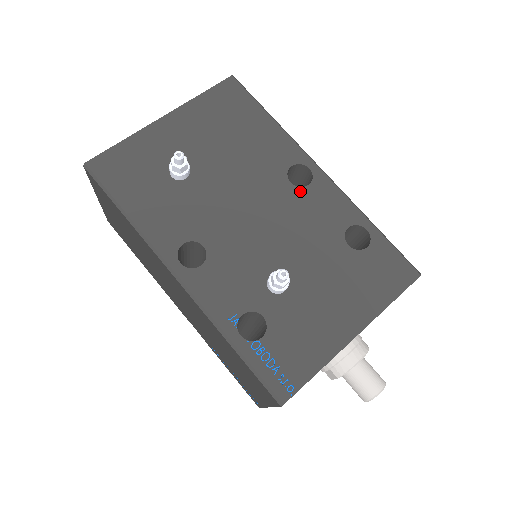
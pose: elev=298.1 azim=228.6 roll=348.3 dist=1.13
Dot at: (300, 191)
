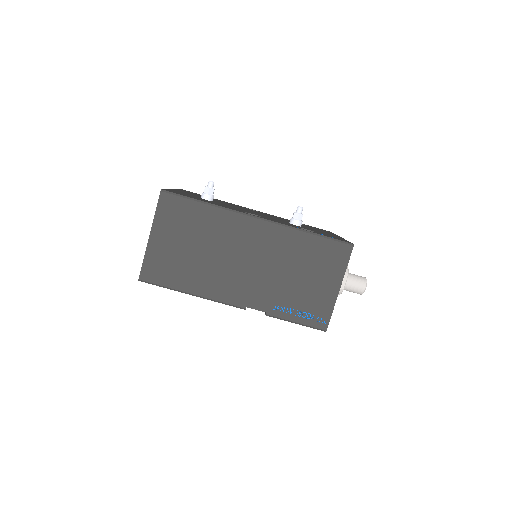
Dot at: (260, 212)
